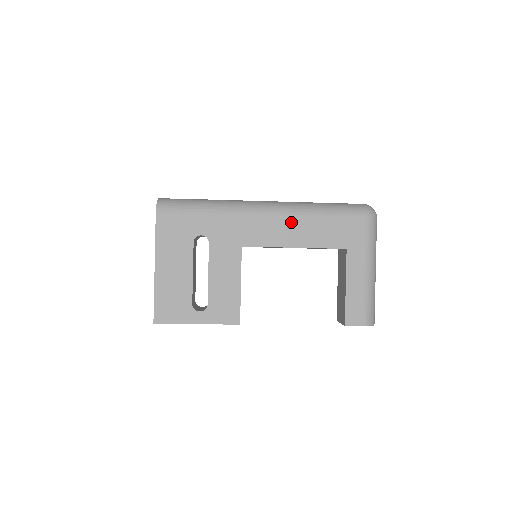
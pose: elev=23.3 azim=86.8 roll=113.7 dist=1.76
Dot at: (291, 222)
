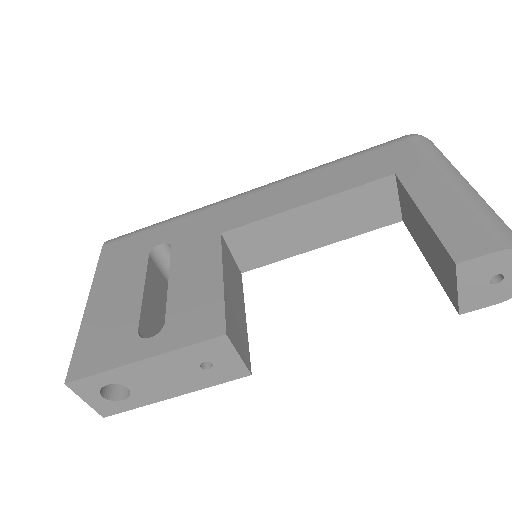
Dot at: (292, 184)
